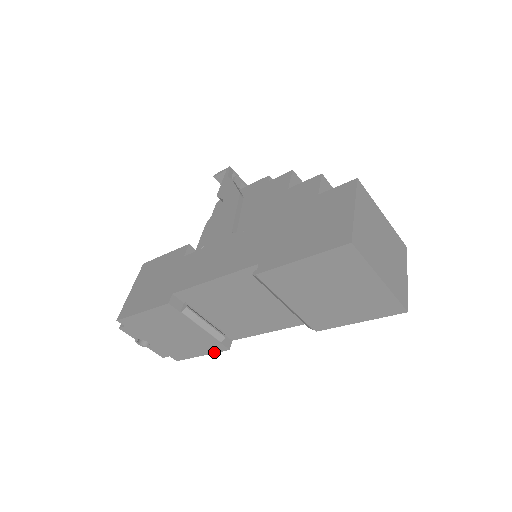
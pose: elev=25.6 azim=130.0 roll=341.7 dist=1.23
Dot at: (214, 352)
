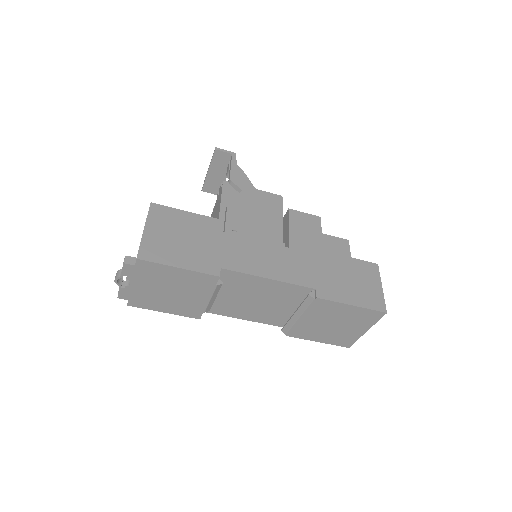
Dot at: (182, 315)
